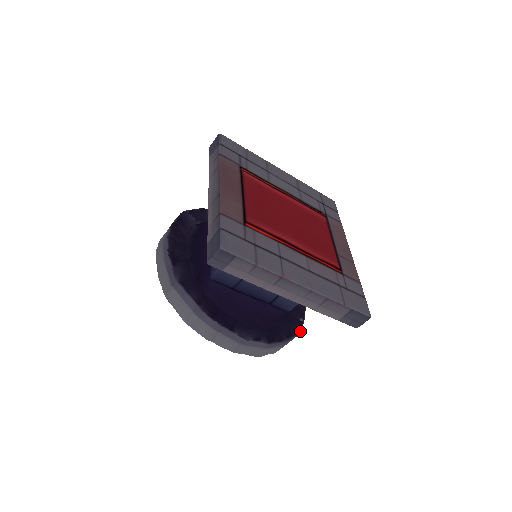
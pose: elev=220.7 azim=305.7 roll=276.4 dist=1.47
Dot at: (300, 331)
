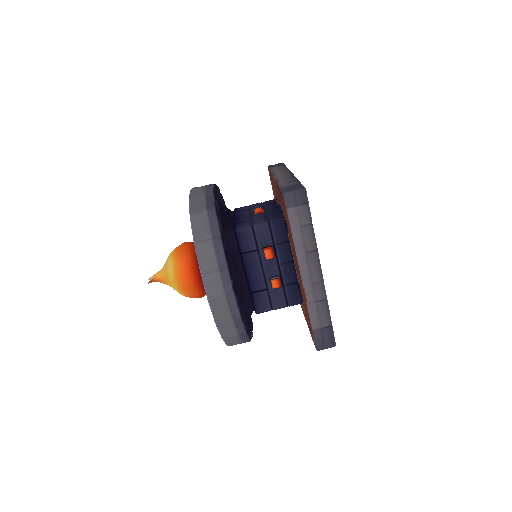
Dot at: (250, 339)
